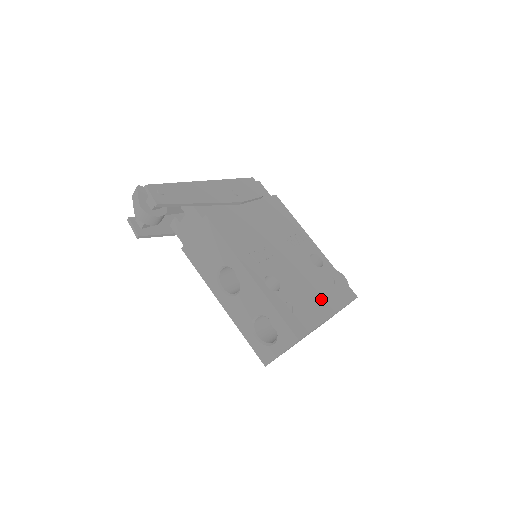
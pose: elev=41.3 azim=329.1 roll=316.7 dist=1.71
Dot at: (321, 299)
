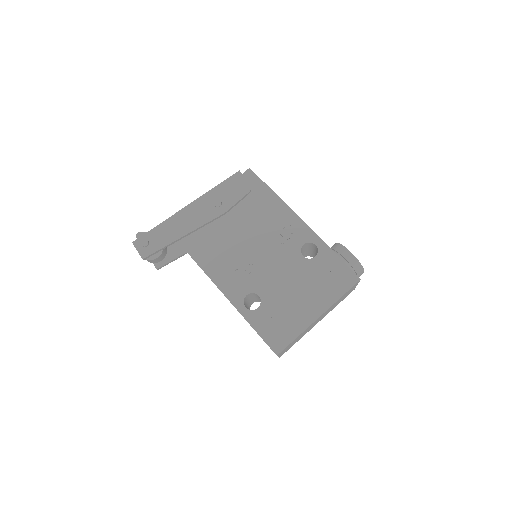
Dot at: (309, 299)
